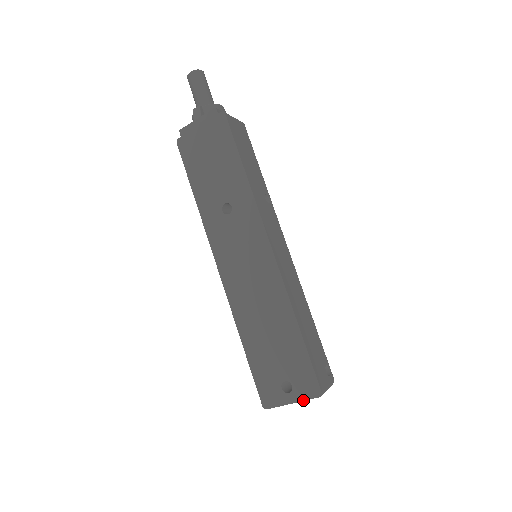
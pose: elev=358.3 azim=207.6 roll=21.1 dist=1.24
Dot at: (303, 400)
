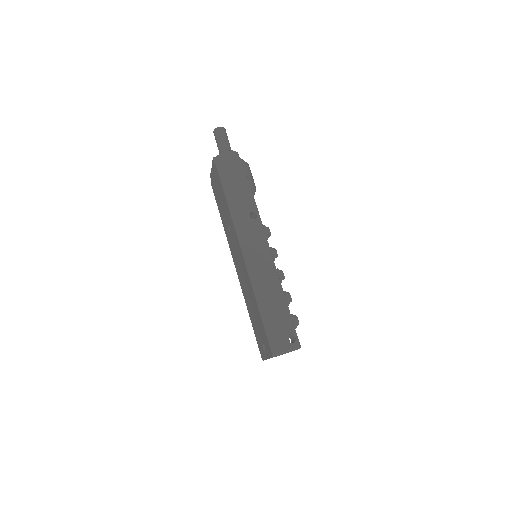
Dot at: (269, 358)
